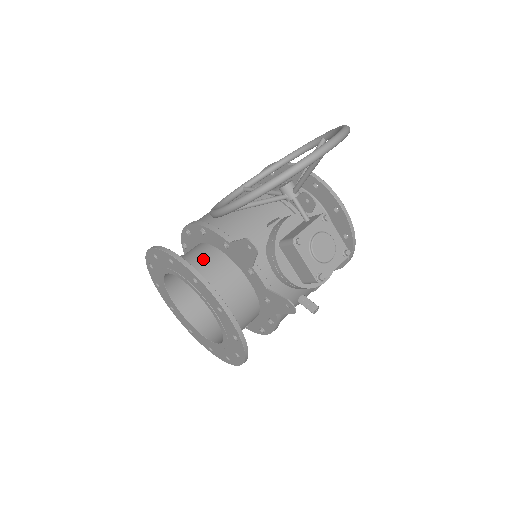
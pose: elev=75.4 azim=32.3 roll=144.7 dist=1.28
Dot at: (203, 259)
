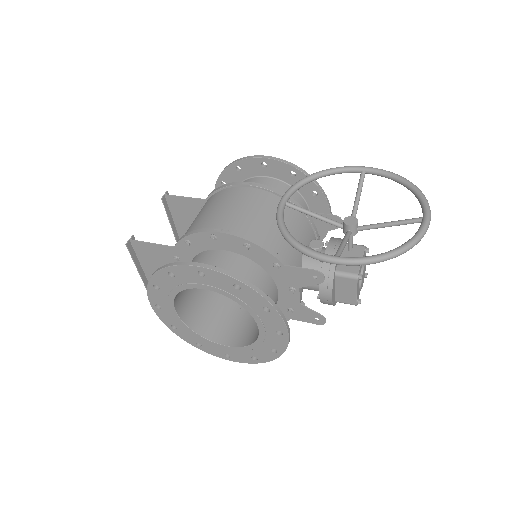
Dot at: (248, 276)
